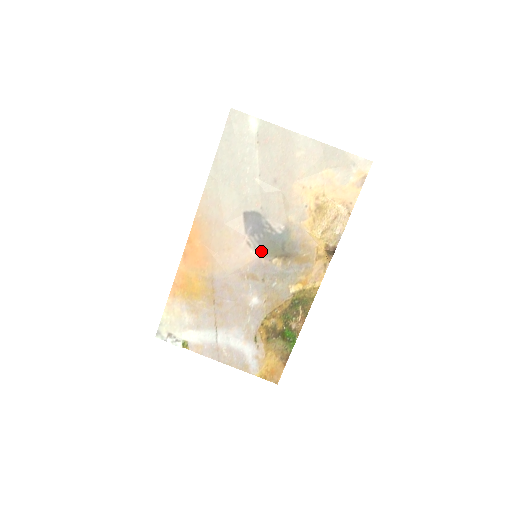
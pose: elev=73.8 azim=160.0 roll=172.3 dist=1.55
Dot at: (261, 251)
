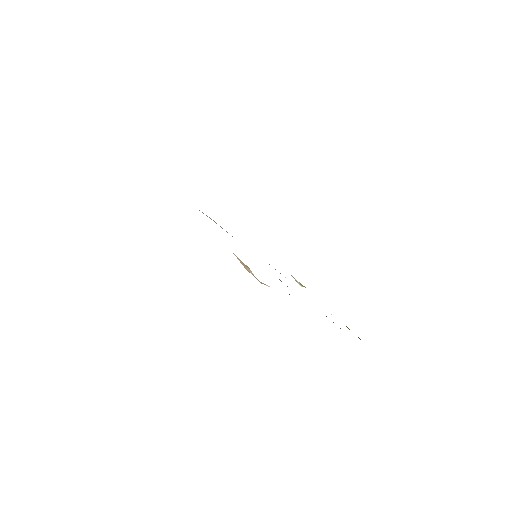
Dot at: occluded
